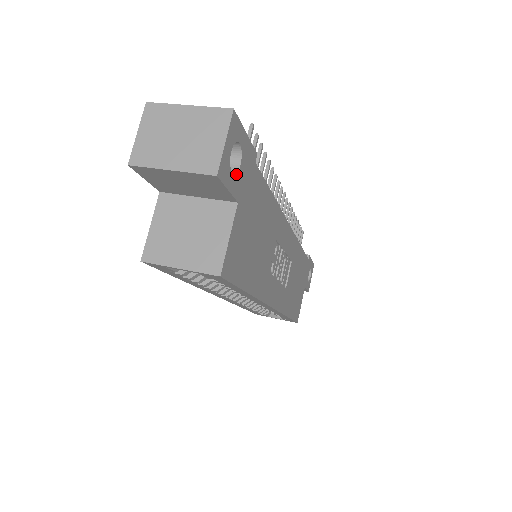
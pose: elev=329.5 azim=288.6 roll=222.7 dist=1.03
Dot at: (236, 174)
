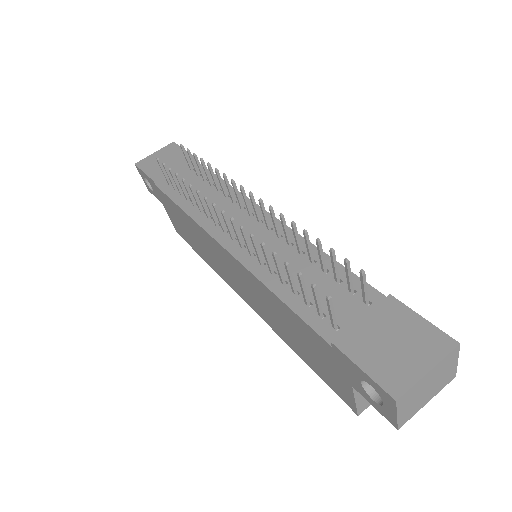
Dot at: occluded
